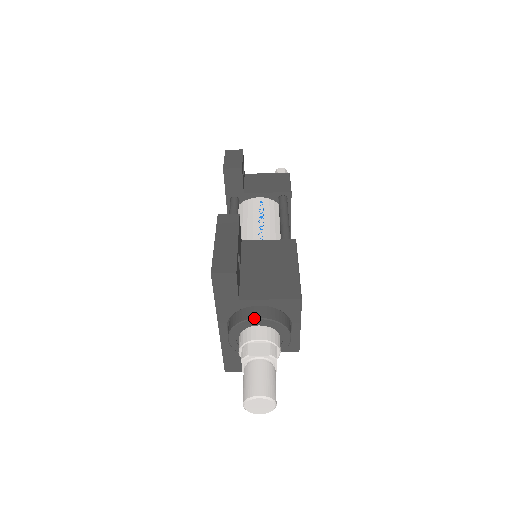
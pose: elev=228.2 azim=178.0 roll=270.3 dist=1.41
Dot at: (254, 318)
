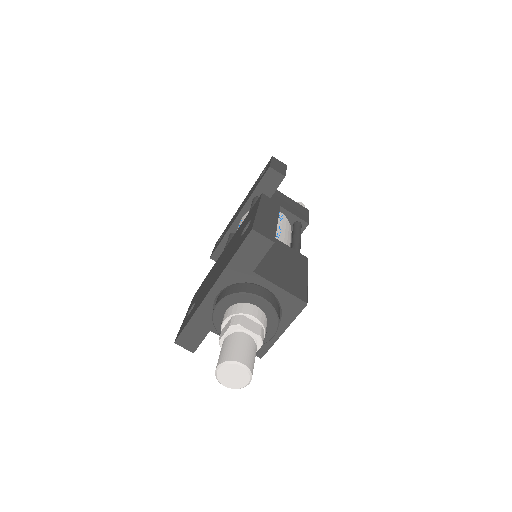
Dot at: (259, 295)
